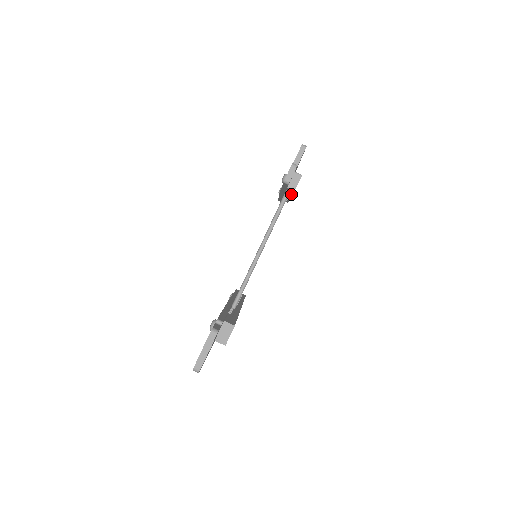
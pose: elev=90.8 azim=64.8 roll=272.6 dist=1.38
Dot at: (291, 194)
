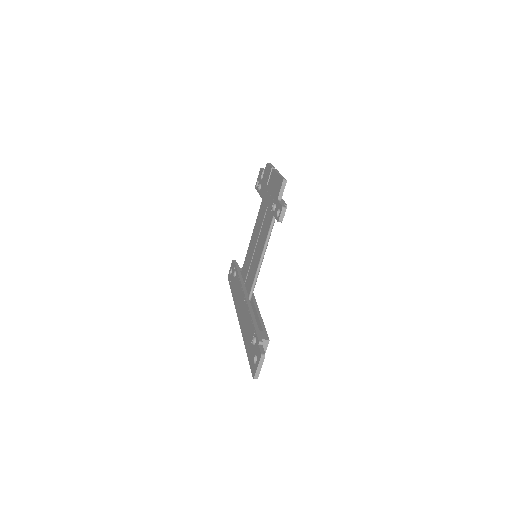
Dot at: occluded
